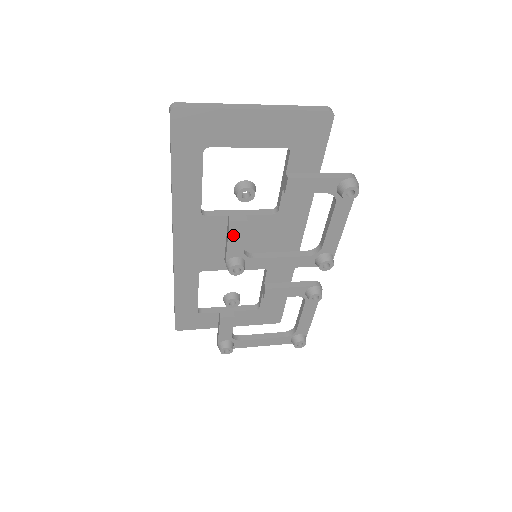
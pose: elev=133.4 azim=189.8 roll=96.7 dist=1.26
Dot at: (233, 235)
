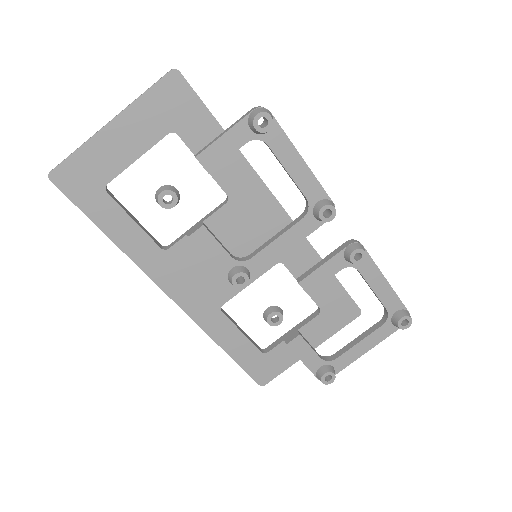
Dot at: (206, 248)
